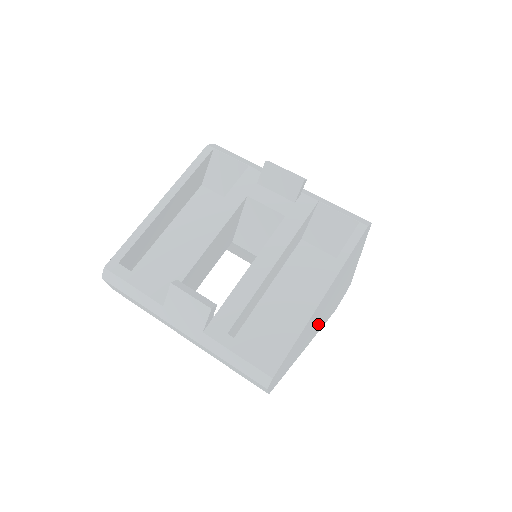
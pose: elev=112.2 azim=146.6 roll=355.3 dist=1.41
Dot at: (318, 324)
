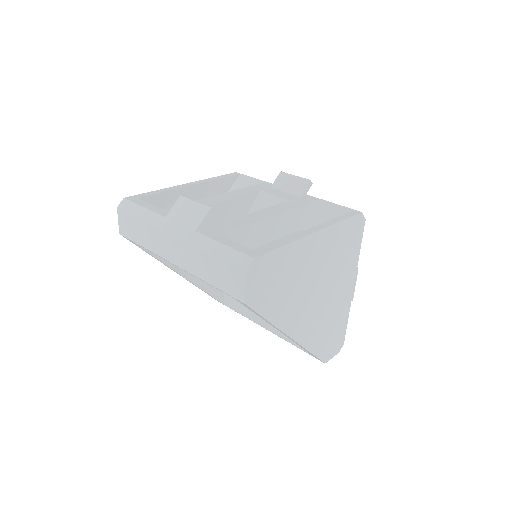
Dot at: (306, 313)
